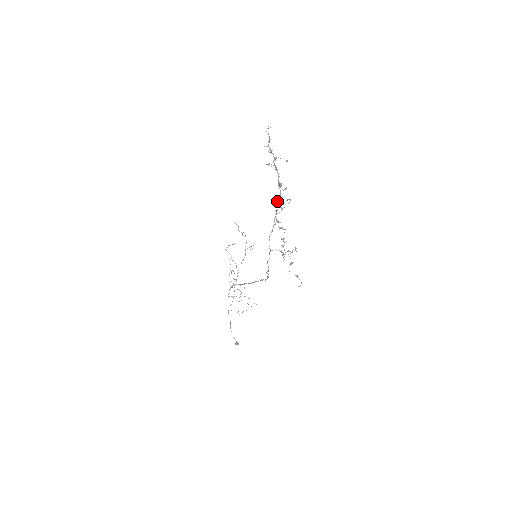
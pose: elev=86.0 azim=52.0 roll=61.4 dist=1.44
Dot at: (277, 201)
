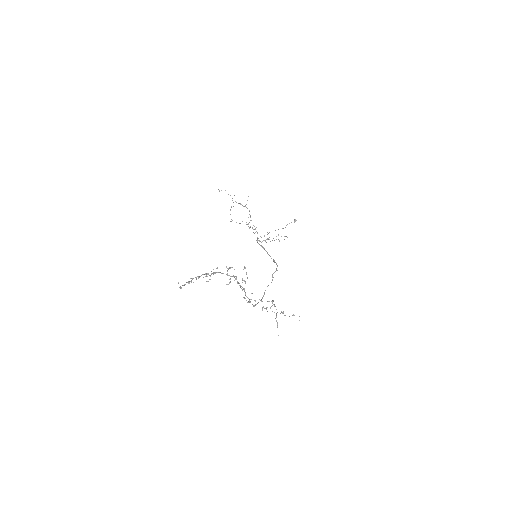
Dot at: occluded
